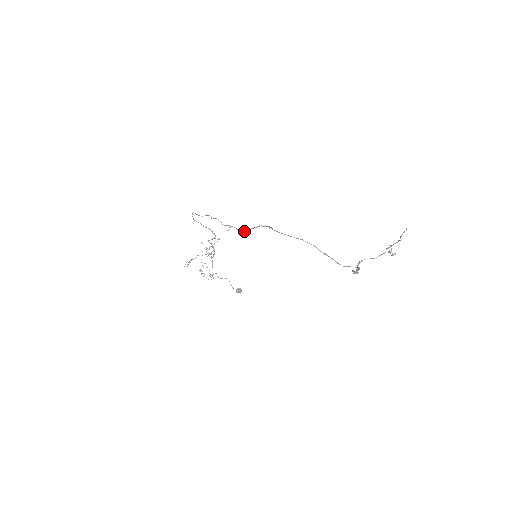
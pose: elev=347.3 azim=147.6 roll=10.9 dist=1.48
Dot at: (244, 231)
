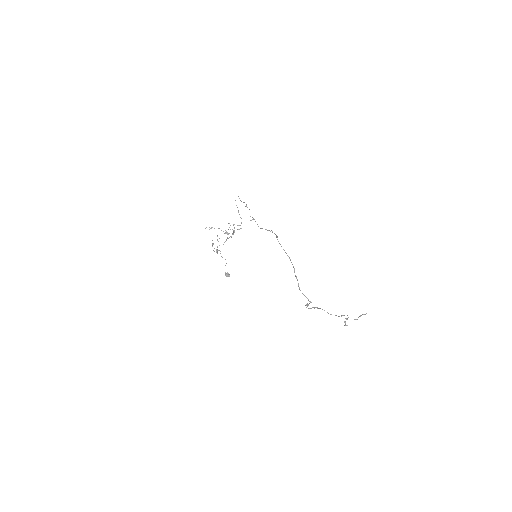
Dot at: occluded
